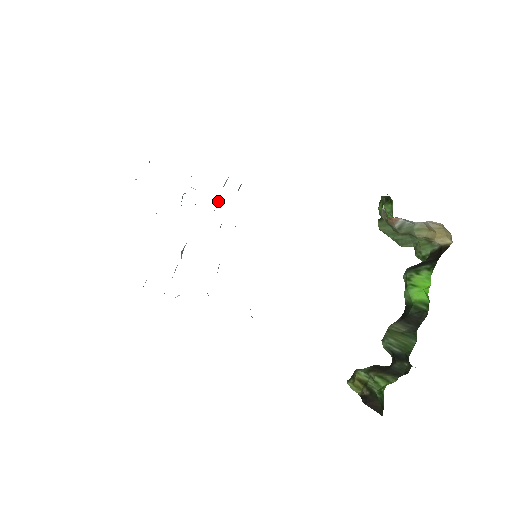
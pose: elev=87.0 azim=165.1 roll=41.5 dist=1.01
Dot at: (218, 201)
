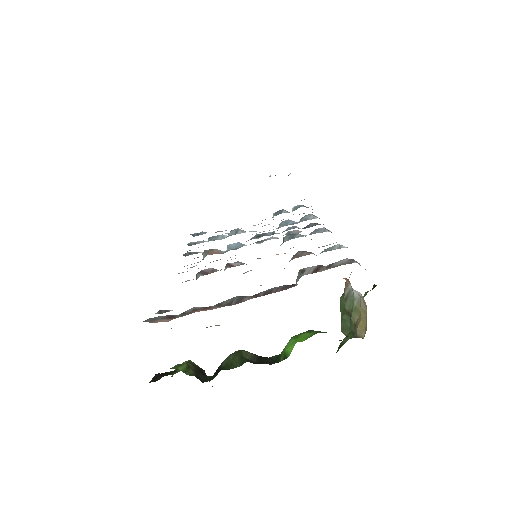
Dot at: (291, 222)
